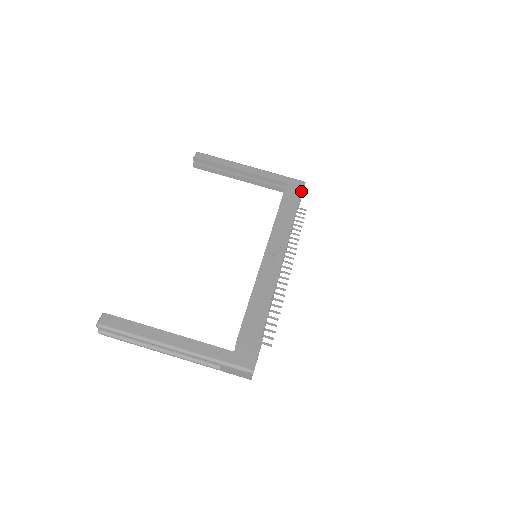
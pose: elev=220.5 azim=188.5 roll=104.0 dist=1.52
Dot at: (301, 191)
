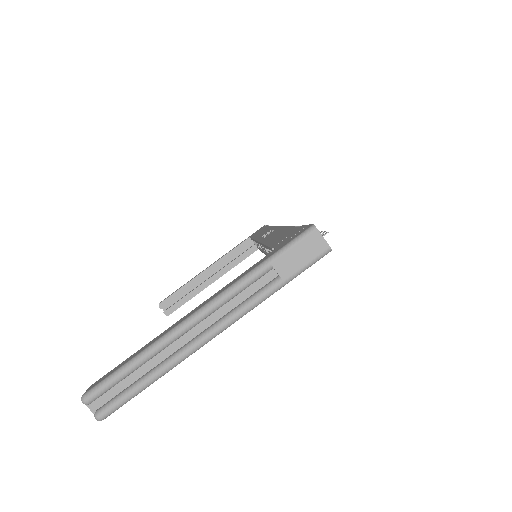
Dot at: occluded
